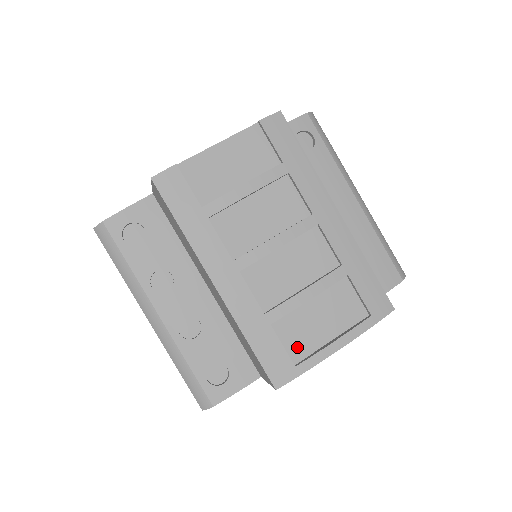
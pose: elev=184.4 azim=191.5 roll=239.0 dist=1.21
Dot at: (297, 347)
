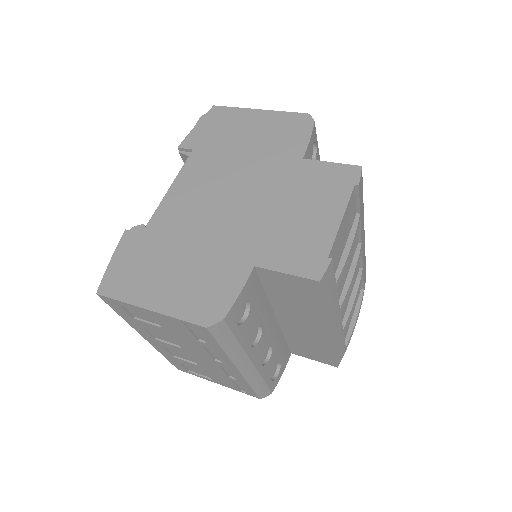
Dot at: (345, 335)
